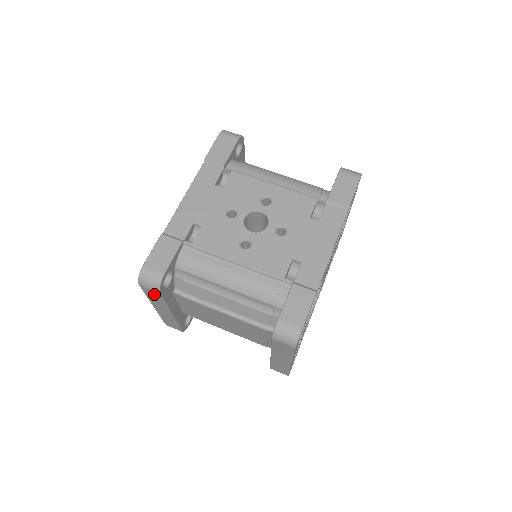
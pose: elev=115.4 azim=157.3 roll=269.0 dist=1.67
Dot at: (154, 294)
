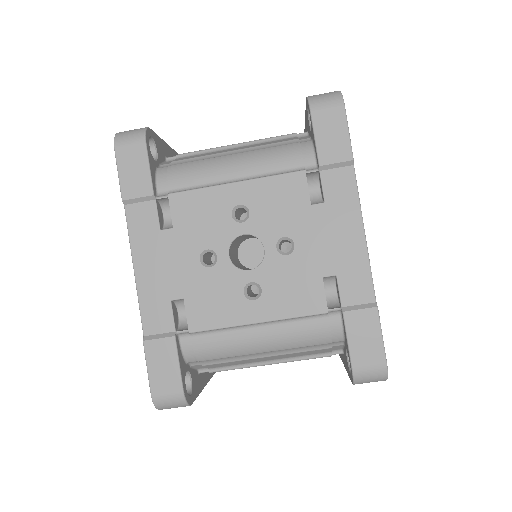
Dot at: occluded
